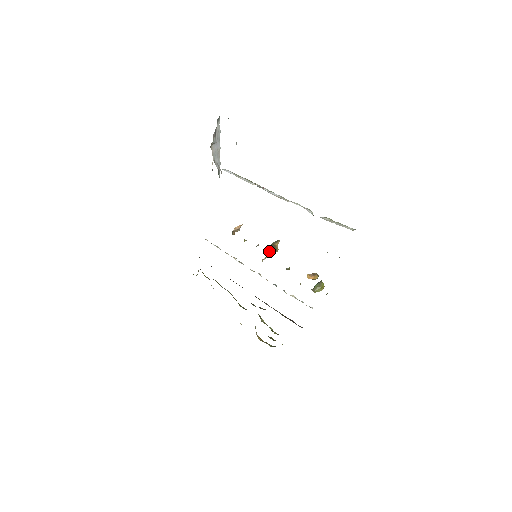
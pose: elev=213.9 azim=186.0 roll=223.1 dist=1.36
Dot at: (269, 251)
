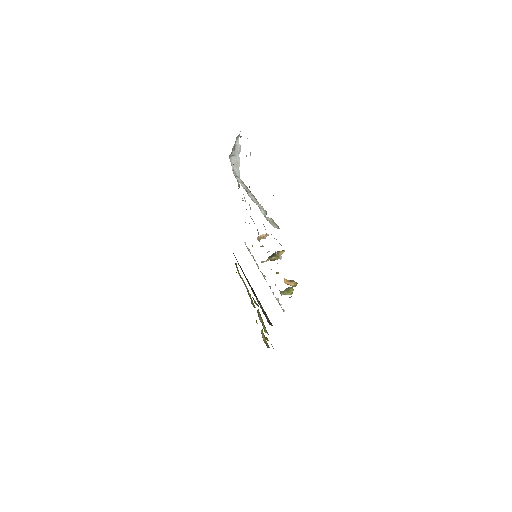
Dot at: (271, 256)
